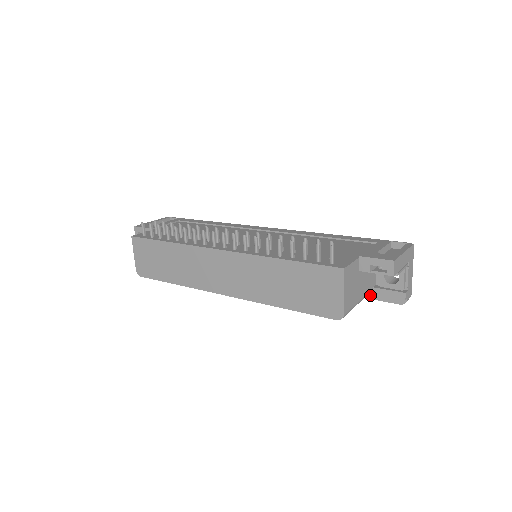
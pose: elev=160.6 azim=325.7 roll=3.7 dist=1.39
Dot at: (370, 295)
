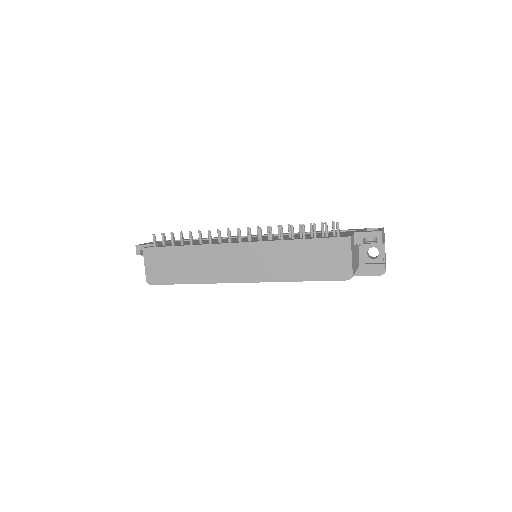
Dot at: (356, 273)
